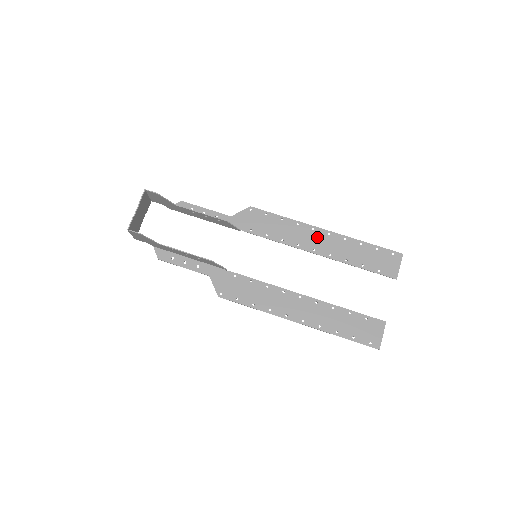
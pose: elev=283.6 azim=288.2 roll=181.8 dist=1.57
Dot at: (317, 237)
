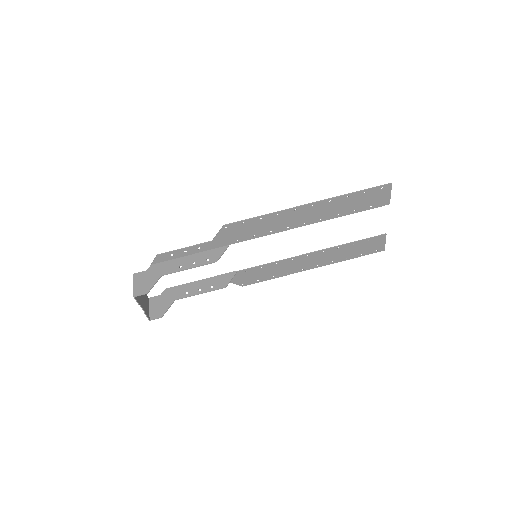
Dot at: (302, 214)
